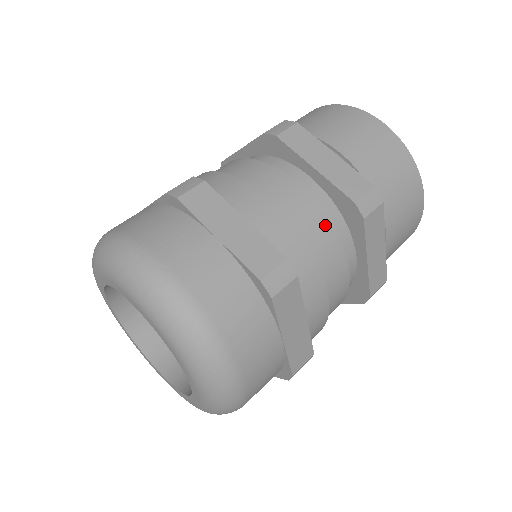
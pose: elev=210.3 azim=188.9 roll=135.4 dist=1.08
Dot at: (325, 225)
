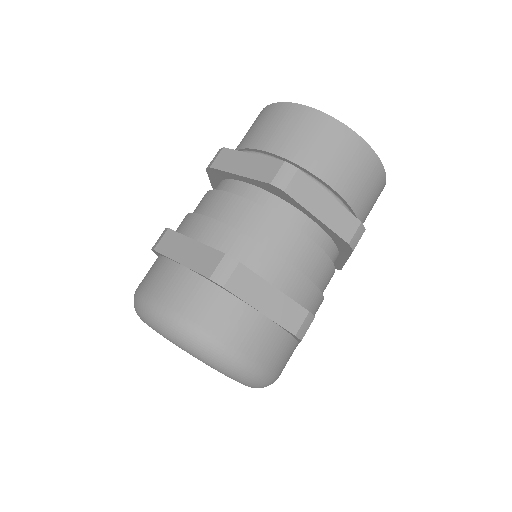
Dot at: (325, 261)
